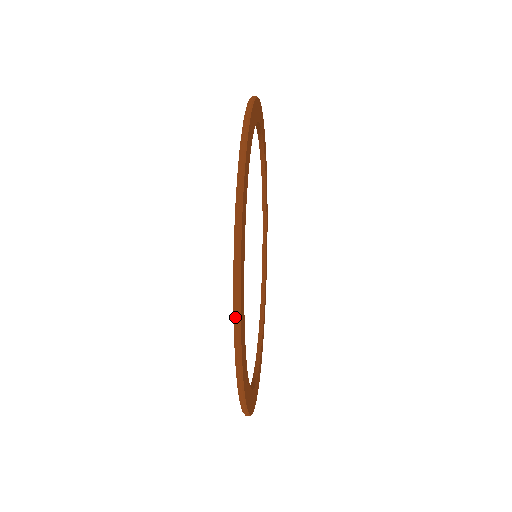
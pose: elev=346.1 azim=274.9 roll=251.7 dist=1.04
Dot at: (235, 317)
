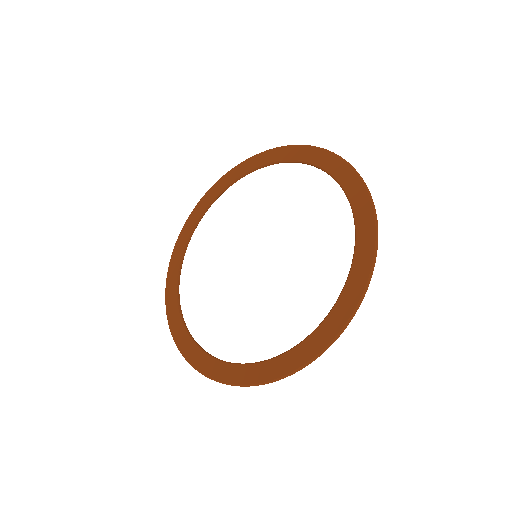
Dot at: occluded
